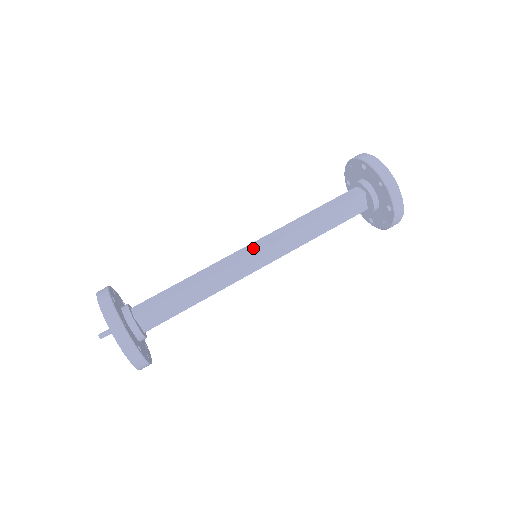
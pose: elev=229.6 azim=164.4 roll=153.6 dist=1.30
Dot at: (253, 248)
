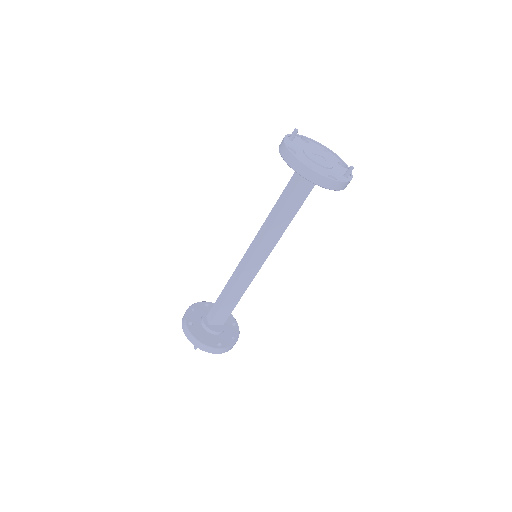
Dot at: (248, 256)
